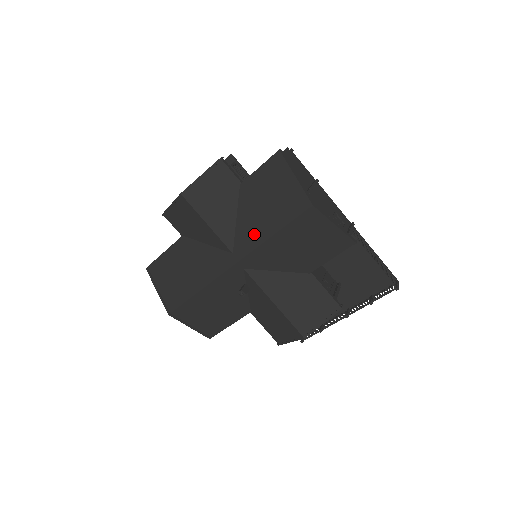
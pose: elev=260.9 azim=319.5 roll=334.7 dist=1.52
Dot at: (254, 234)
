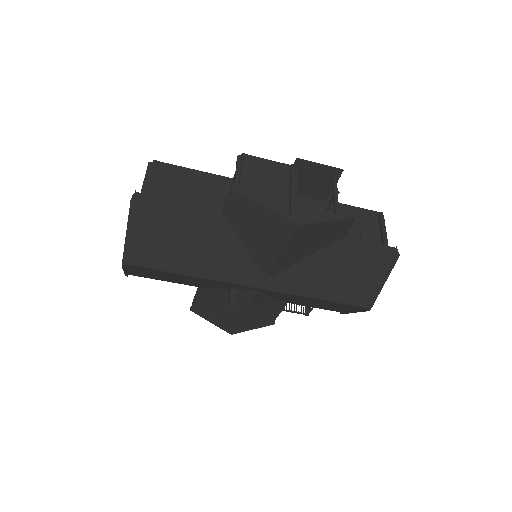
Dot at: (303, 285)
